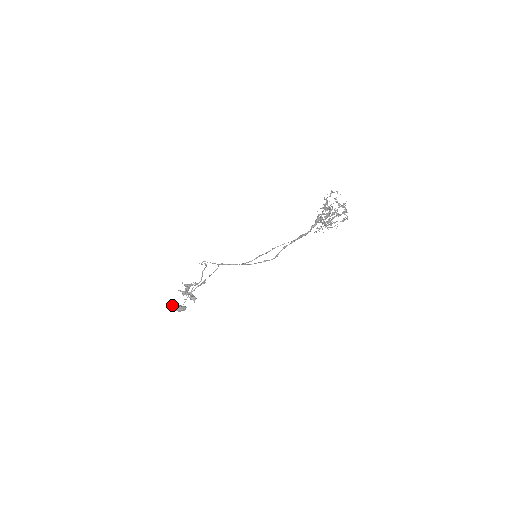
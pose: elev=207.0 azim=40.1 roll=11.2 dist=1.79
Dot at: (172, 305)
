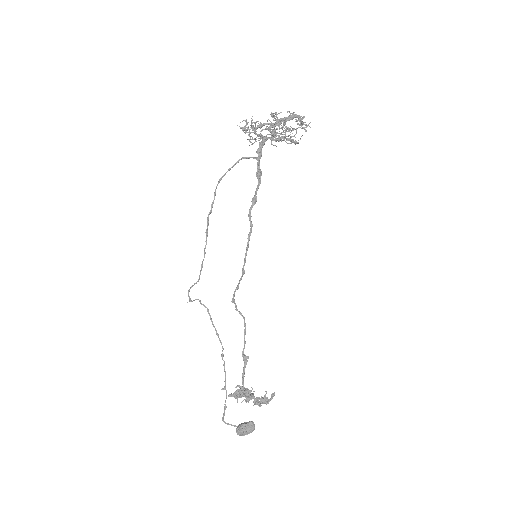
Dot at: (222, 418)
